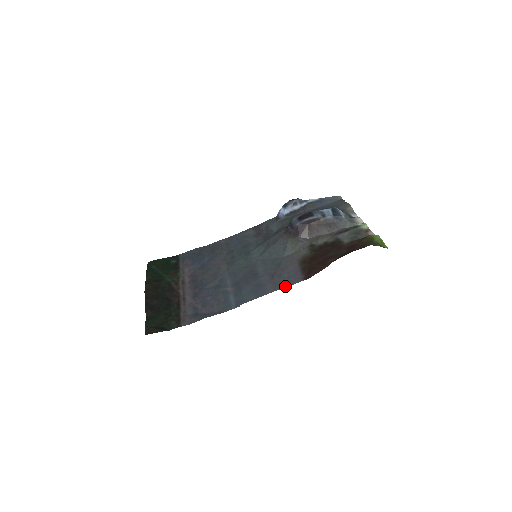
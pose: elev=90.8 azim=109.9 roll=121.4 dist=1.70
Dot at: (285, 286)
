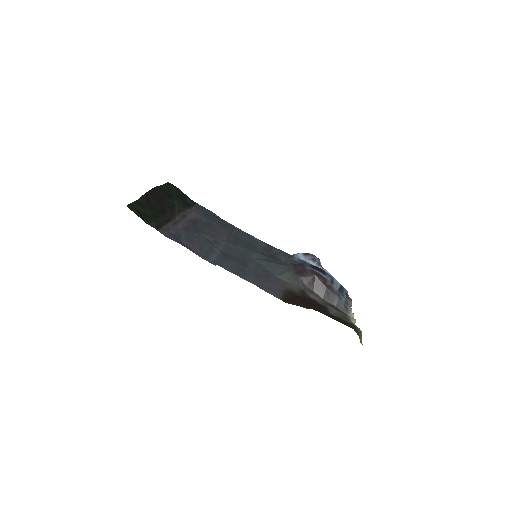
Dot at: (263, 289)
